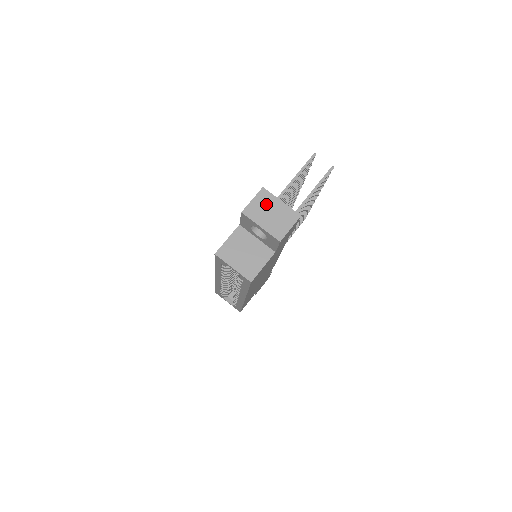
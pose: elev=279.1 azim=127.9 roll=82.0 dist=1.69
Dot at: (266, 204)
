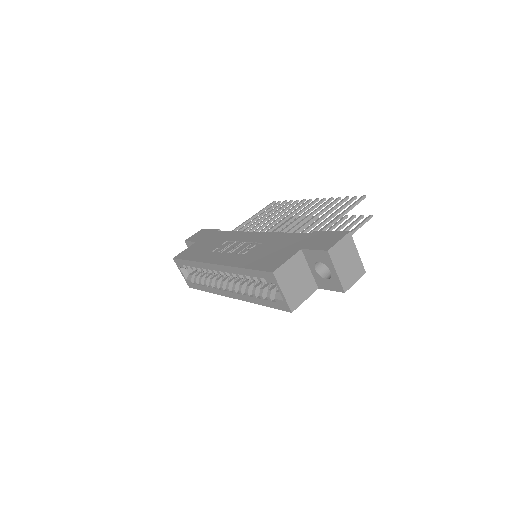
Dot at: (347, 250)
